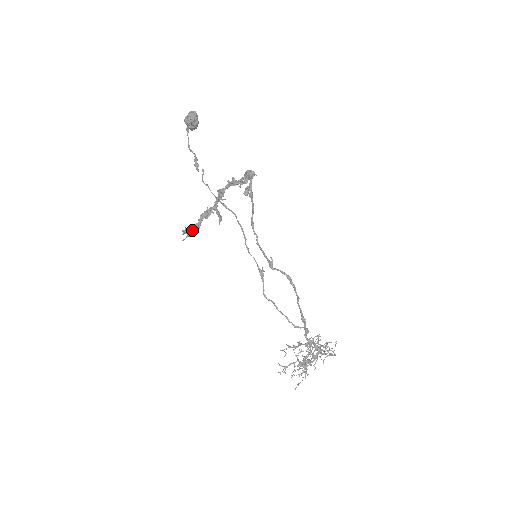
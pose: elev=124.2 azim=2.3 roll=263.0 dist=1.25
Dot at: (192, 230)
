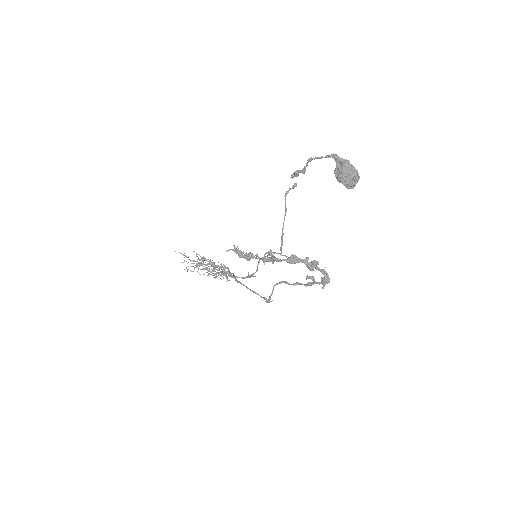
Dot at: (245, 257)
